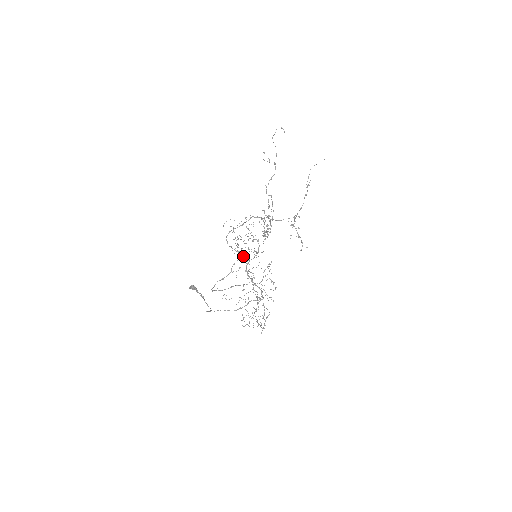
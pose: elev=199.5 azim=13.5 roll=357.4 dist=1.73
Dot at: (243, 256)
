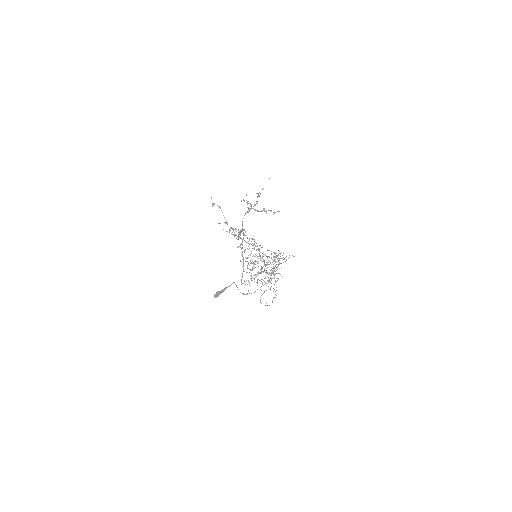
Dot at: occluded
